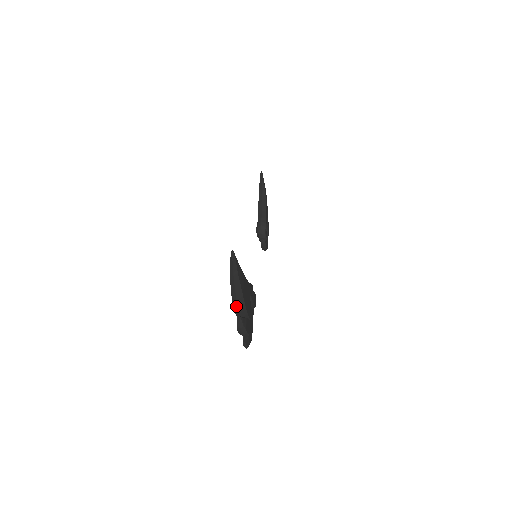
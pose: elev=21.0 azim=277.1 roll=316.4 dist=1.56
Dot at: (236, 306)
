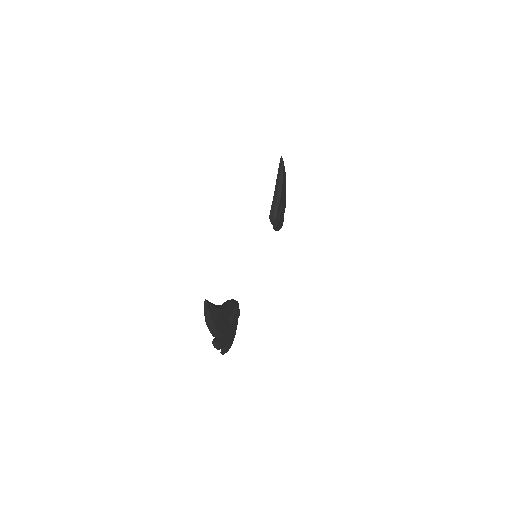
Dot at: occluded
